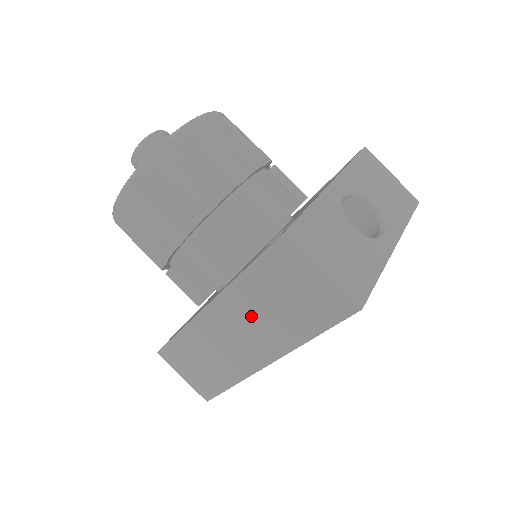
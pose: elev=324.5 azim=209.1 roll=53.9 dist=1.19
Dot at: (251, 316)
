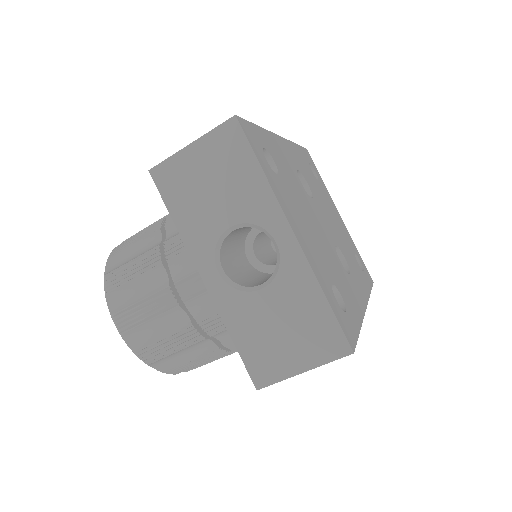
Dot at: occluded
